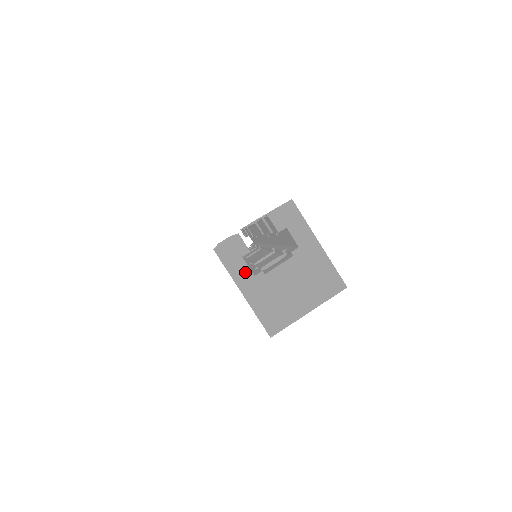
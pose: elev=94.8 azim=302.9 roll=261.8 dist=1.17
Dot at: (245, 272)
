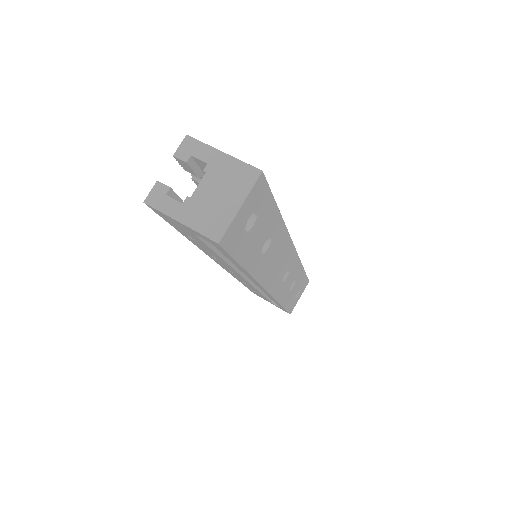
Dot at: (174, 205)
